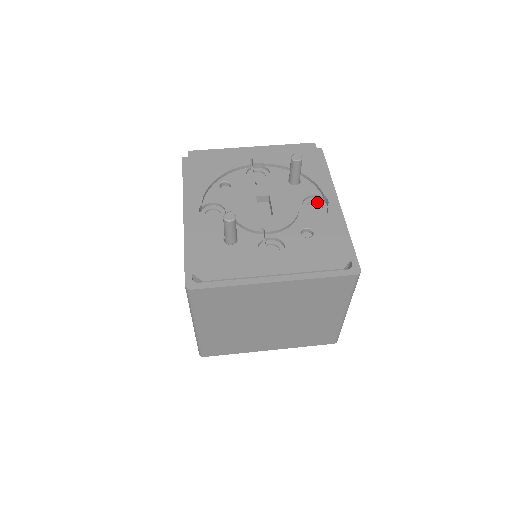
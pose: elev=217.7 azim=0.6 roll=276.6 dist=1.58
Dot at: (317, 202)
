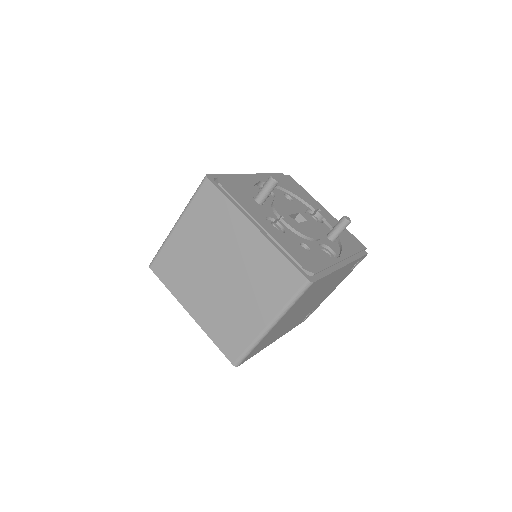
Dot at: (331, 256)
